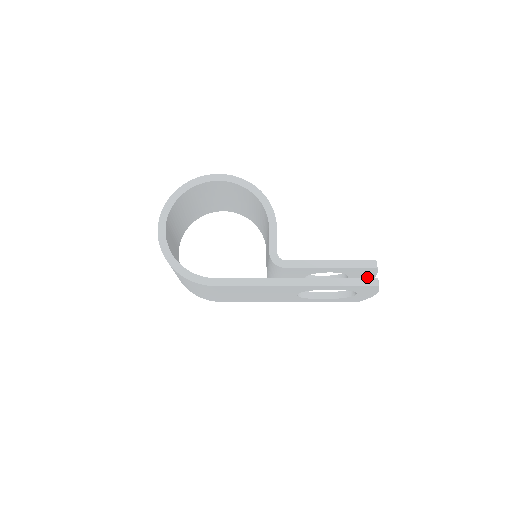
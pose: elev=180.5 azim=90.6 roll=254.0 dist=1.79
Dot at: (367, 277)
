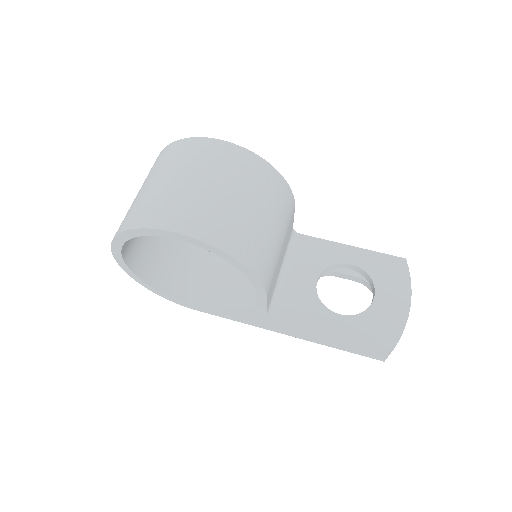
Dot at: occluded
